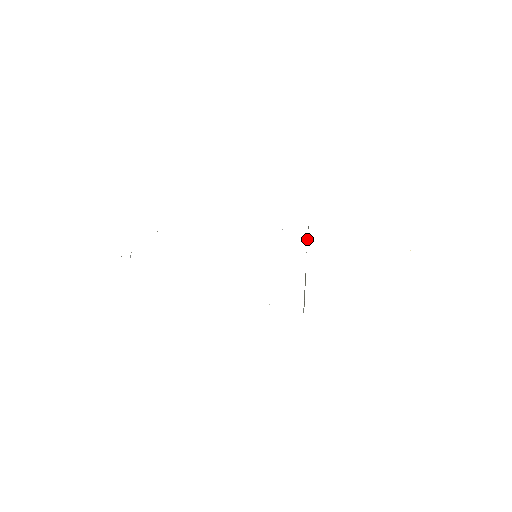
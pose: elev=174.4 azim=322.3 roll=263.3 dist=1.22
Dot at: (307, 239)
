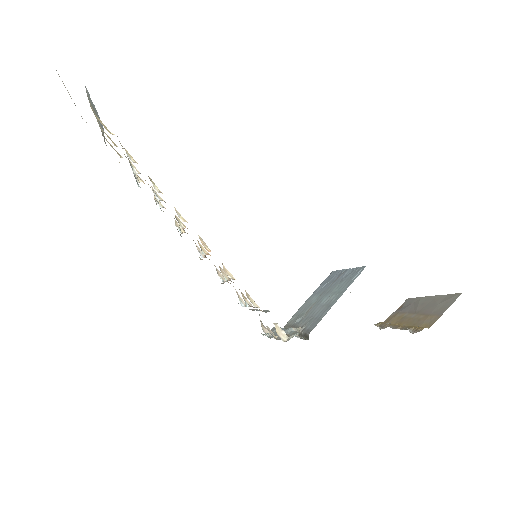
Dot at: (304, 334)
